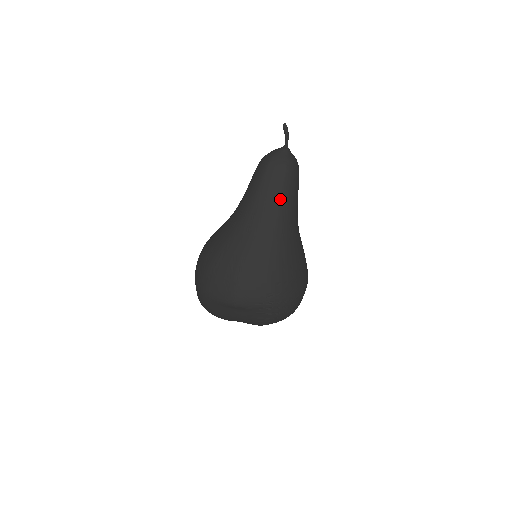
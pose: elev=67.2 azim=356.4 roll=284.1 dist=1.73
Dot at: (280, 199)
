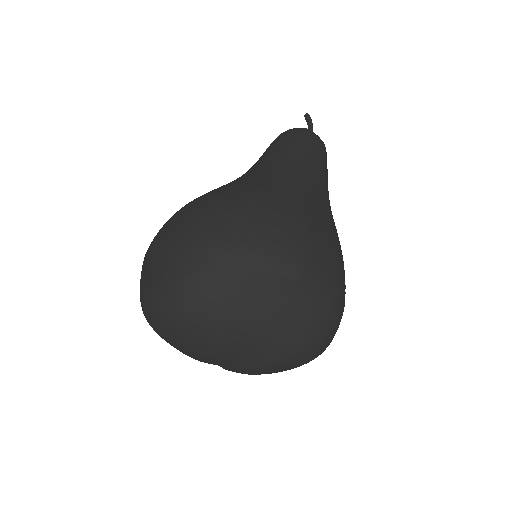
Dot at: (325, 170)
